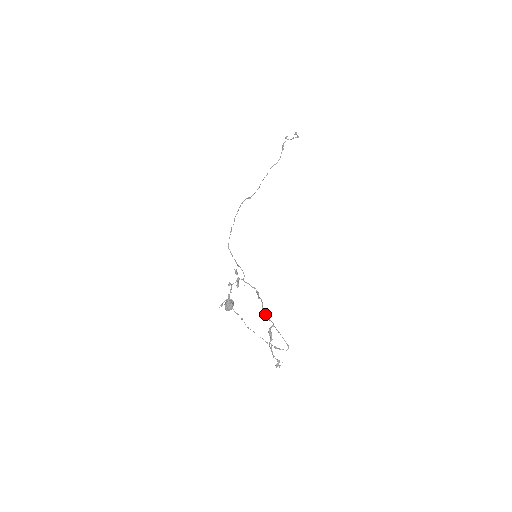
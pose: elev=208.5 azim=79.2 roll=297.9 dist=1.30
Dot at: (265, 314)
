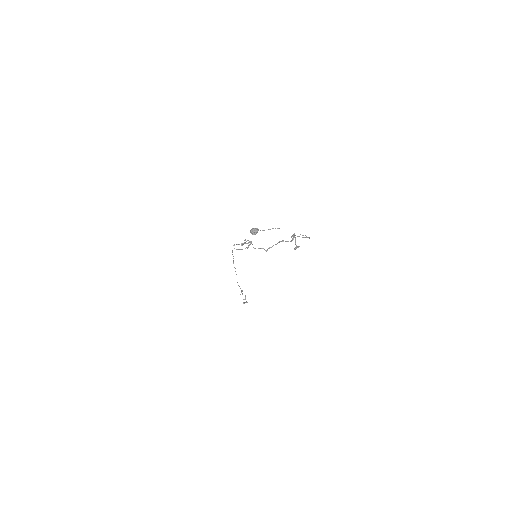
Dot at: (283, 240)
